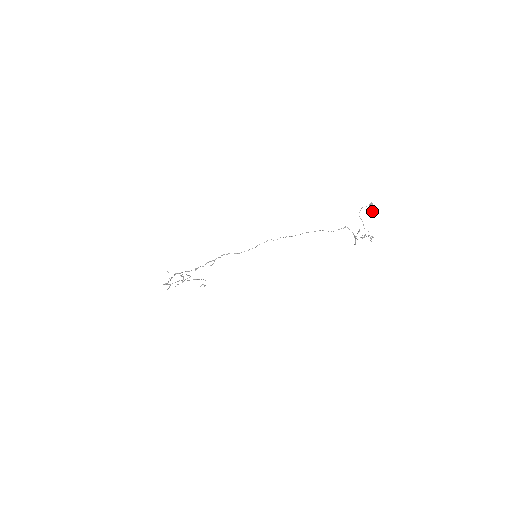
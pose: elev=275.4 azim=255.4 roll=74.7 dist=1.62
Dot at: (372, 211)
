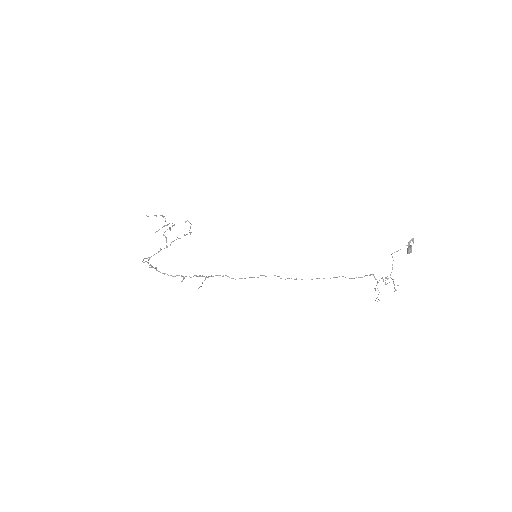
Dot at: (409, 250)
